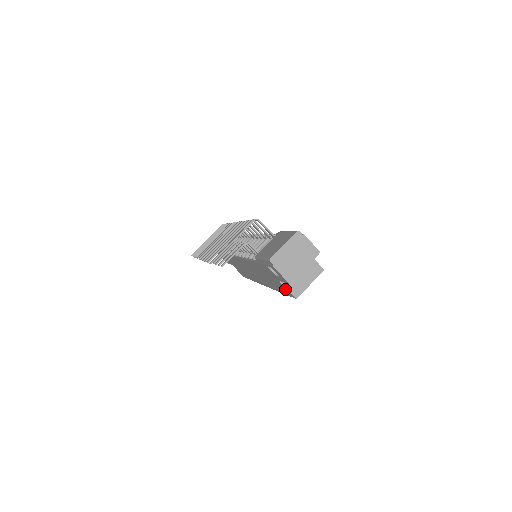
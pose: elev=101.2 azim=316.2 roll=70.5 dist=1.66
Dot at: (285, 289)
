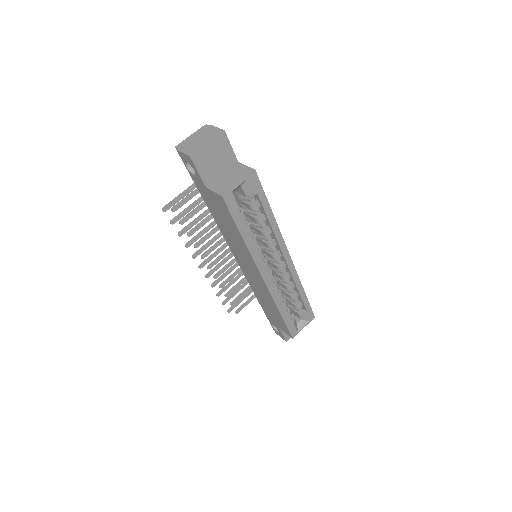
Dot at: (218, 199)
